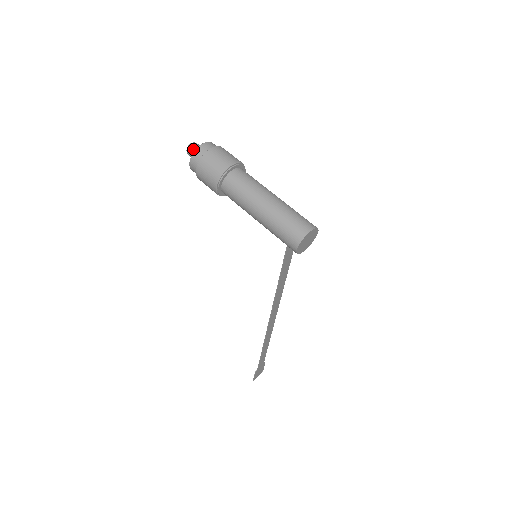
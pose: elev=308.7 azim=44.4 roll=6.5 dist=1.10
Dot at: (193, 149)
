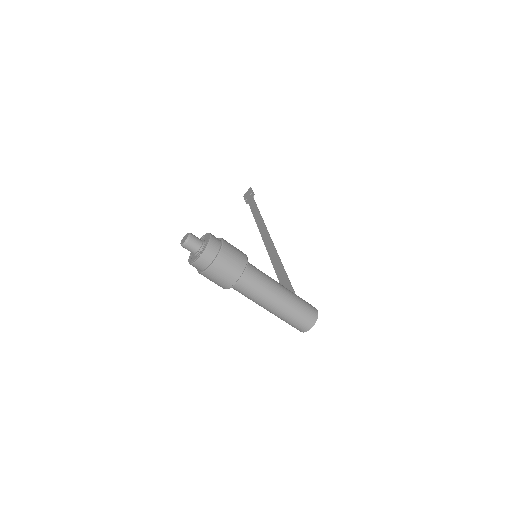
Dot at: (189, 249)
